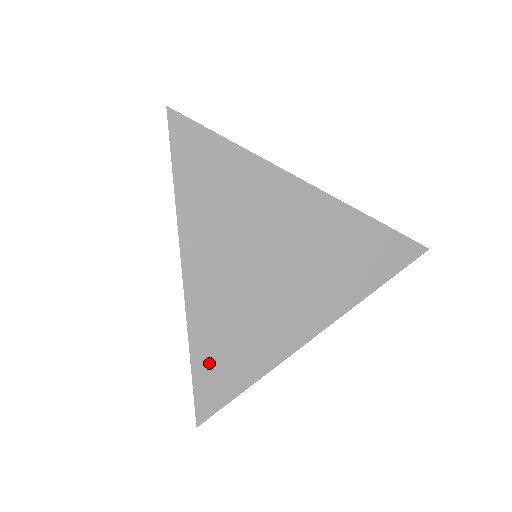
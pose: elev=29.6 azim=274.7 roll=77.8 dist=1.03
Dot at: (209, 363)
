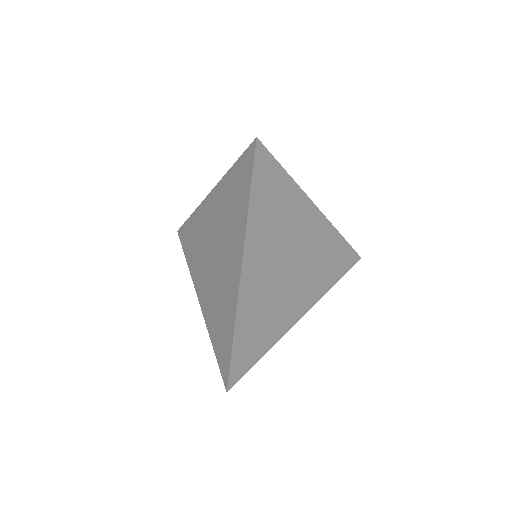
Dot at: (243, 339)
